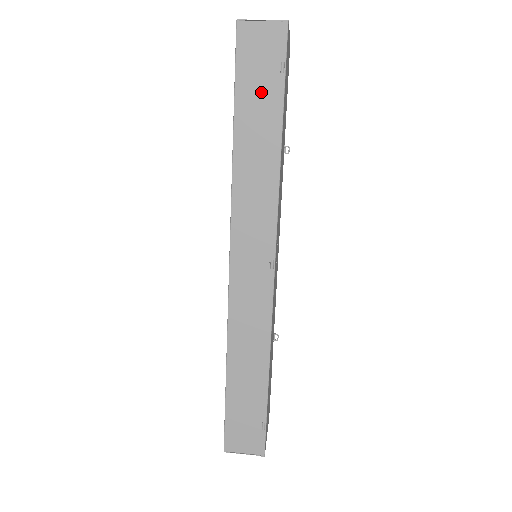
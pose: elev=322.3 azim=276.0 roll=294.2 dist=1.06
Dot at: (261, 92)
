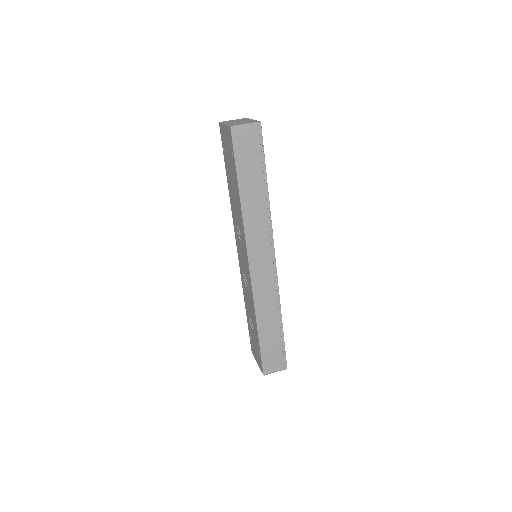
Dot at: (252, 165)
